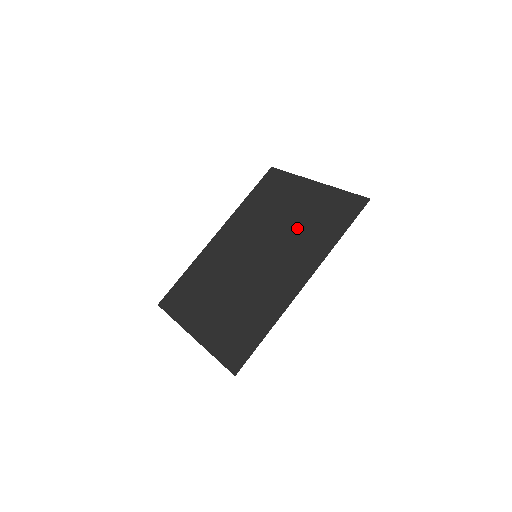
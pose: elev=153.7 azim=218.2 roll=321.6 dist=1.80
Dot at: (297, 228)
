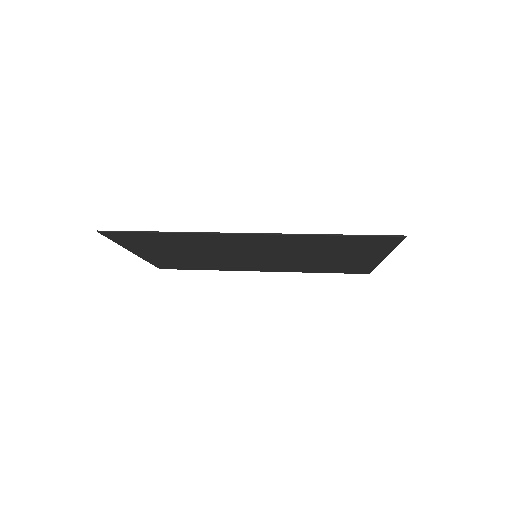
Dot at: occluded
